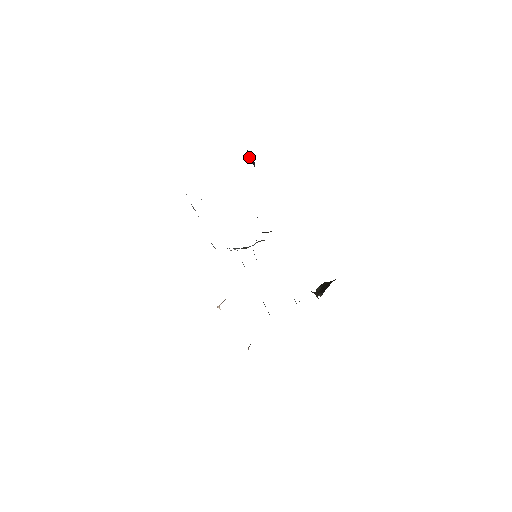
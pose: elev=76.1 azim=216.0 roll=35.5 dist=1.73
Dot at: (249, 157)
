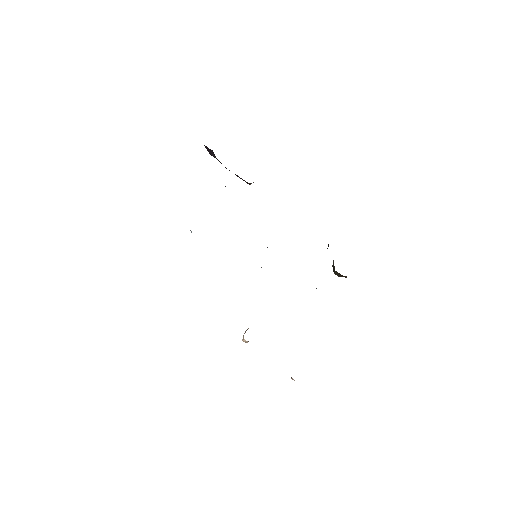
Dot at: (209, 152)
